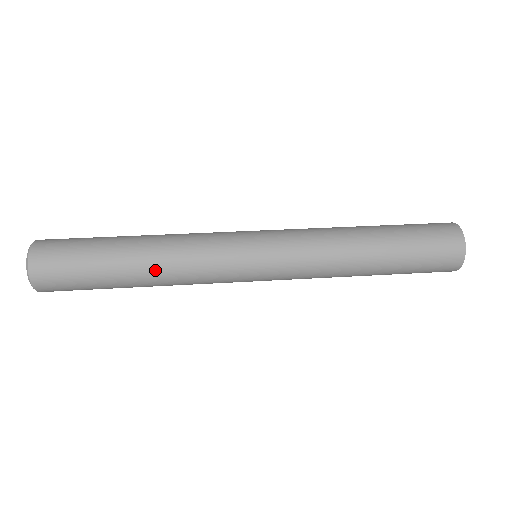
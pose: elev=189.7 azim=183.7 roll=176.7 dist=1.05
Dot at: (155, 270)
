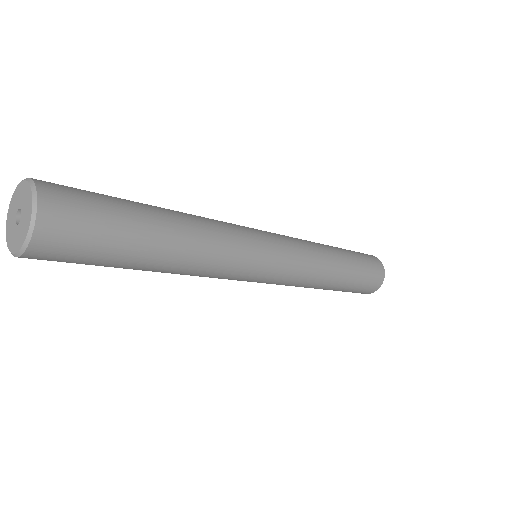
Dot at: (190, 249)
